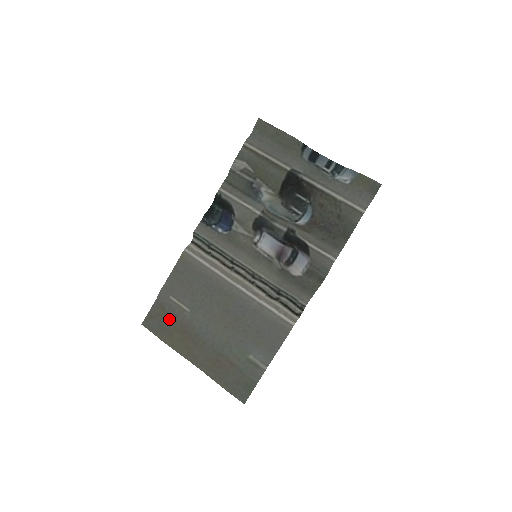
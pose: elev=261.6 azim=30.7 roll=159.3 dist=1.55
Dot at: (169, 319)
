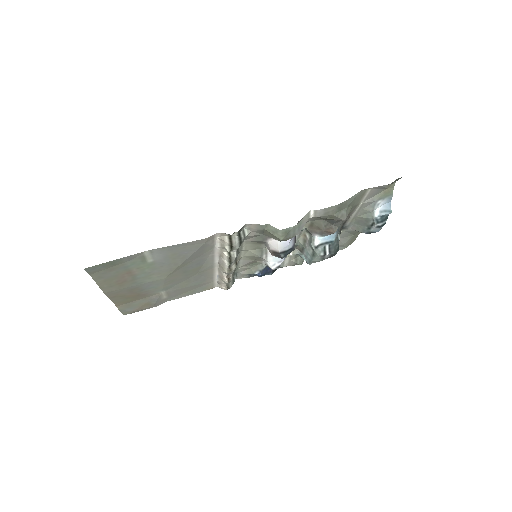
Dot at: (143, 302)
